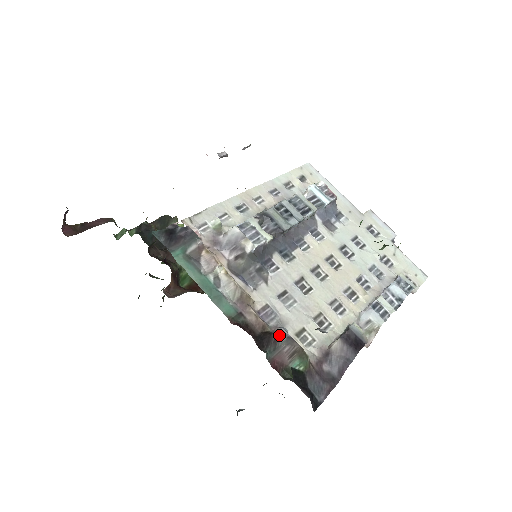
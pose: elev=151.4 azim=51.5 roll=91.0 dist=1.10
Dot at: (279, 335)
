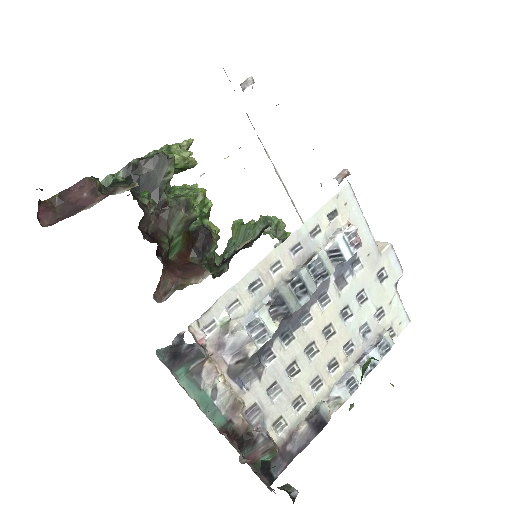
Dot at: (259, 438)
